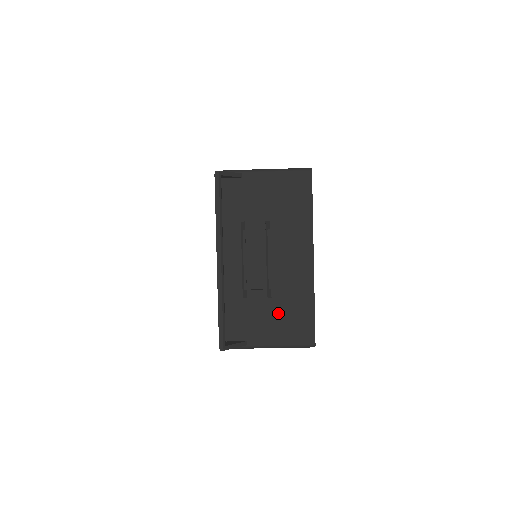
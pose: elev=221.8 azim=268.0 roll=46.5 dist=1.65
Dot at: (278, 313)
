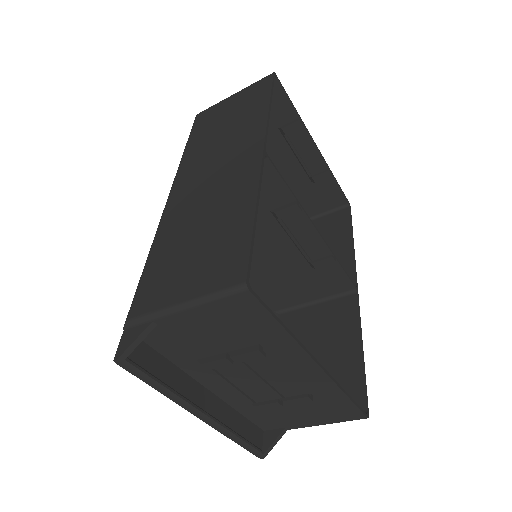
Dot at: (306, 408)
